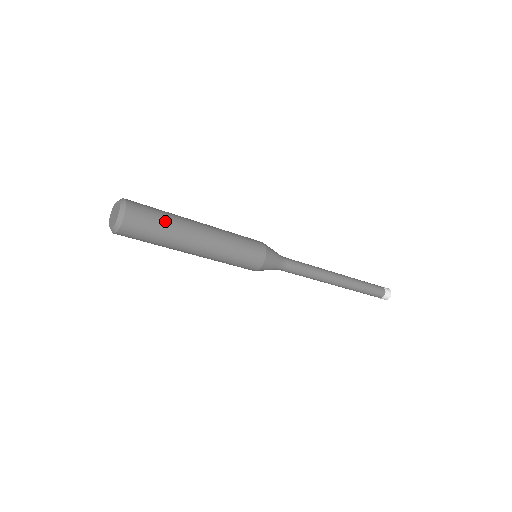
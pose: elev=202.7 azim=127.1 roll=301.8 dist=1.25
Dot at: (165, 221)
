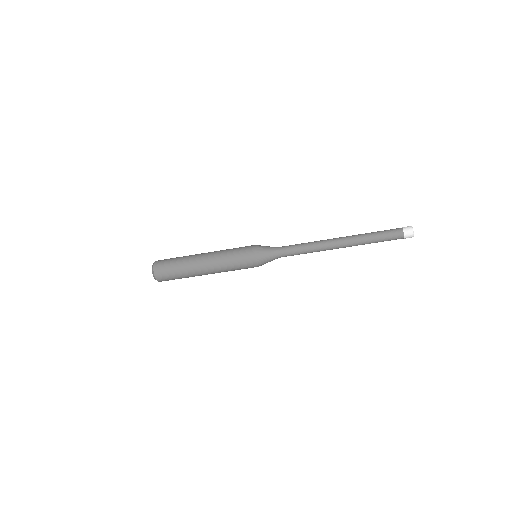
Dot at: (177, 266)
